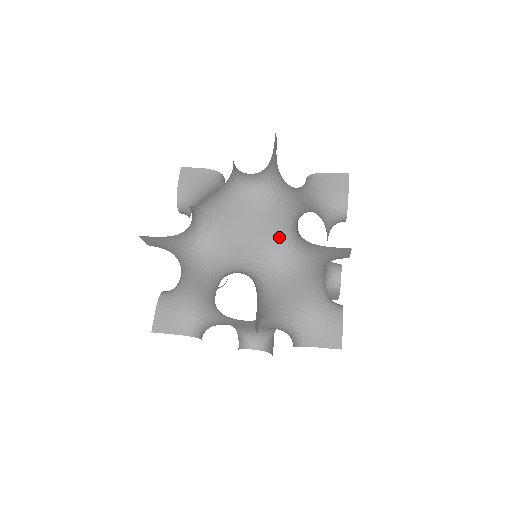
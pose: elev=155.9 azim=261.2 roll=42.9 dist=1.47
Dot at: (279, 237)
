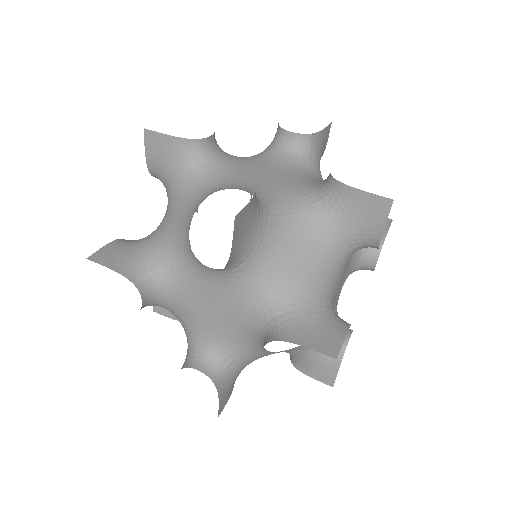
Dot at: (249, 332)
